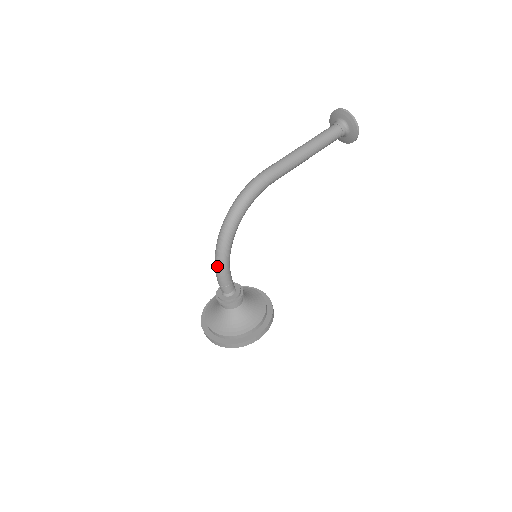
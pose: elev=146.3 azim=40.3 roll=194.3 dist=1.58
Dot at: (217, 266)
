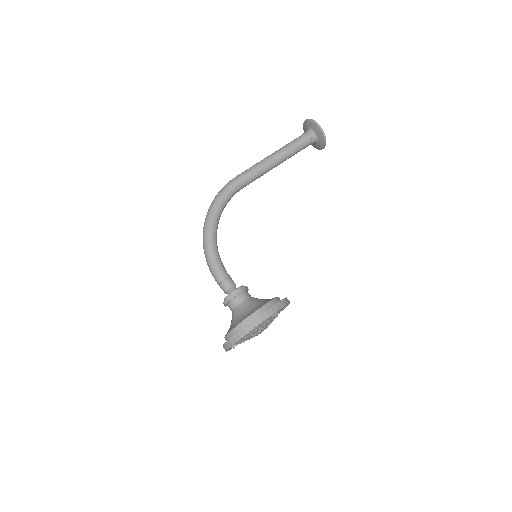
Dot at: (207, 263)
